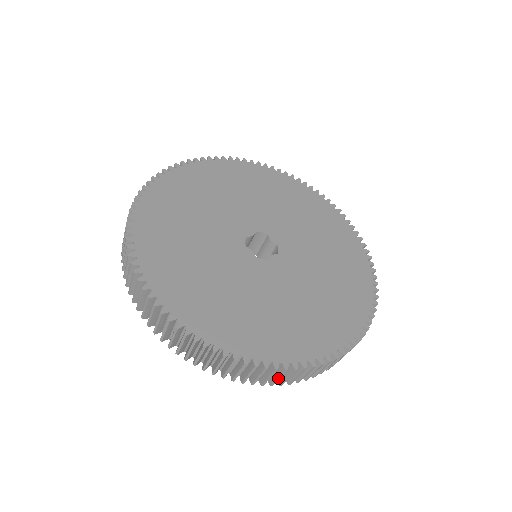
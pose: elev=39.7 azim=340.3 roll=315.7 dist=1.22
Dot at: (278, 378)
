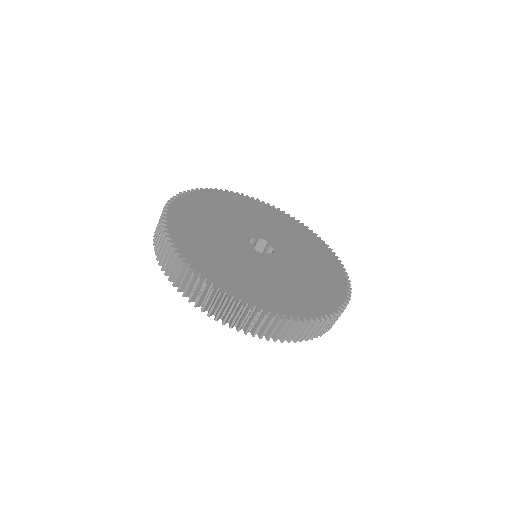
Dot at: (251, 323)
